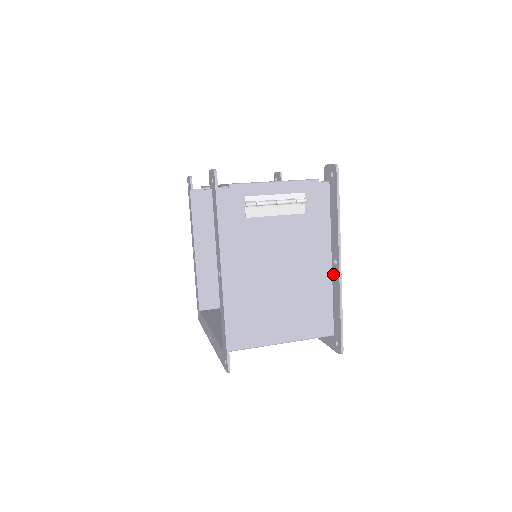
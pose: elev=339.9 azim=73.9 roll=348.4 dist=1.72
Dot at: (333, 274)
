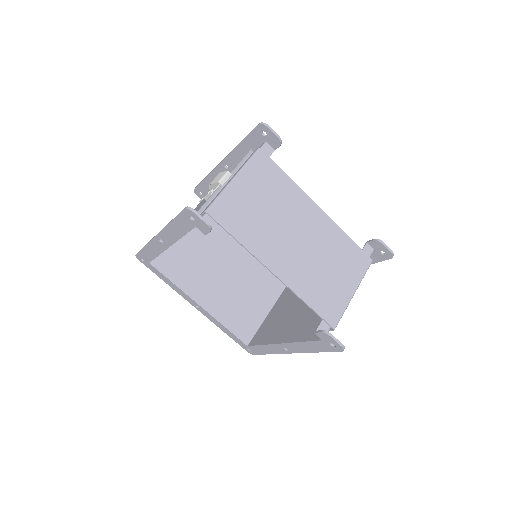
Dot at: occluded
